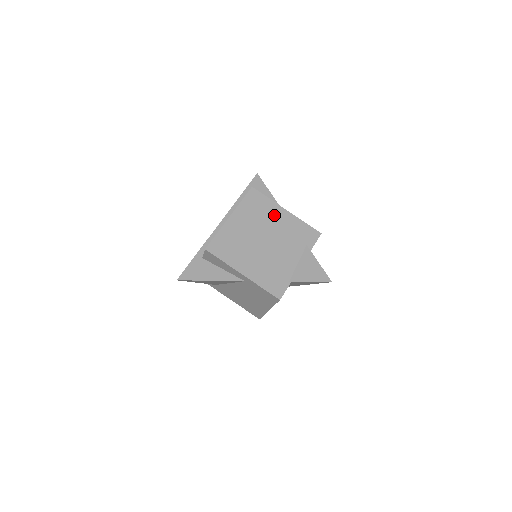
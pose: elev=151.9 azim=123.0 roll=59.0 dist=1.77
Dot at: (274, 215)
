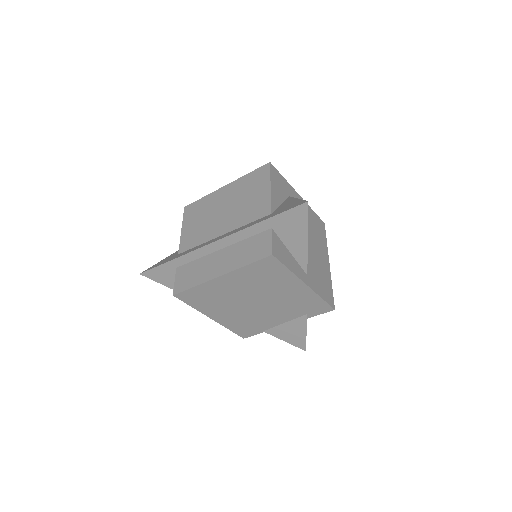
Dot at: (284, 286)
